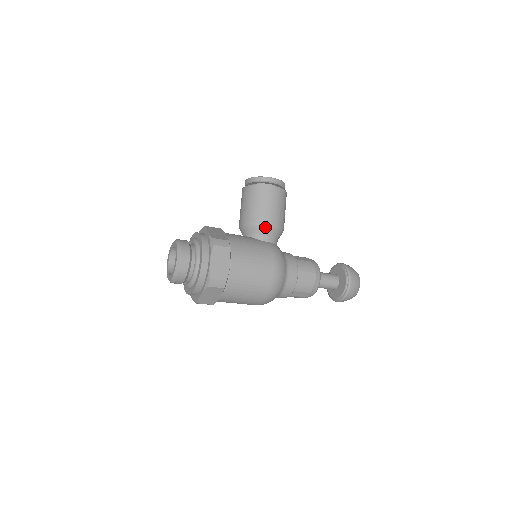
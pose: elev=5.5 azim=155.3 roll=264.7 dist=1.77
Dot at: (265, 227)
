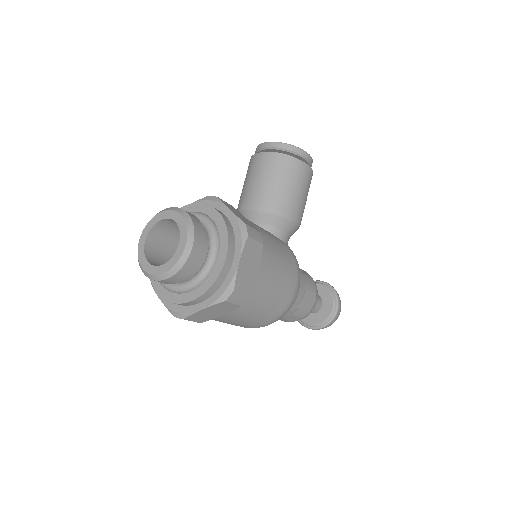
Dot at: (289, 221)
